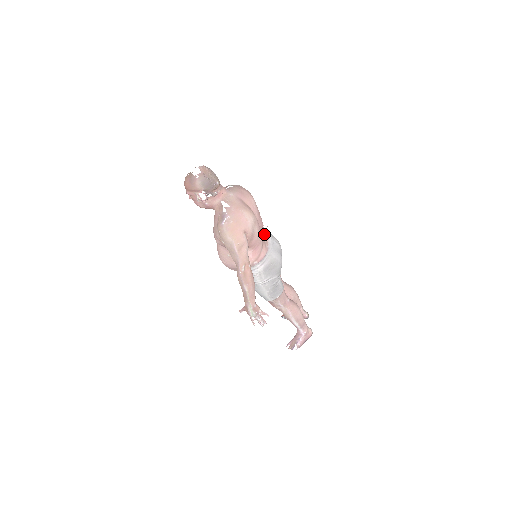
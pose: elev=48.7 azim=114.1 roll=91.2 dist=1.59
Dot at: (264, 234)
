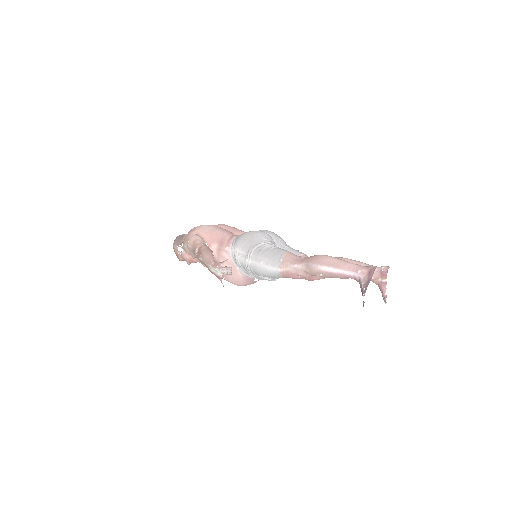
Dot at: occluded
